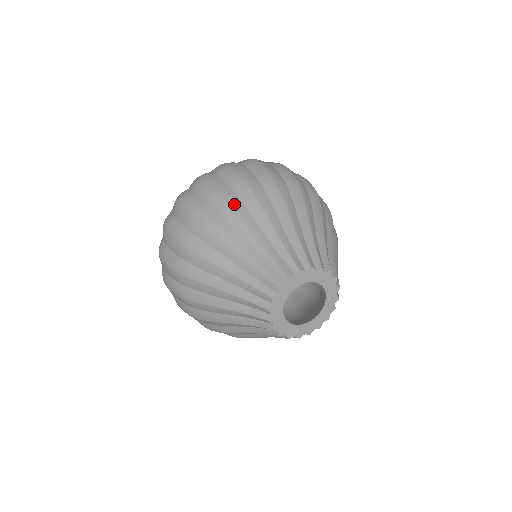
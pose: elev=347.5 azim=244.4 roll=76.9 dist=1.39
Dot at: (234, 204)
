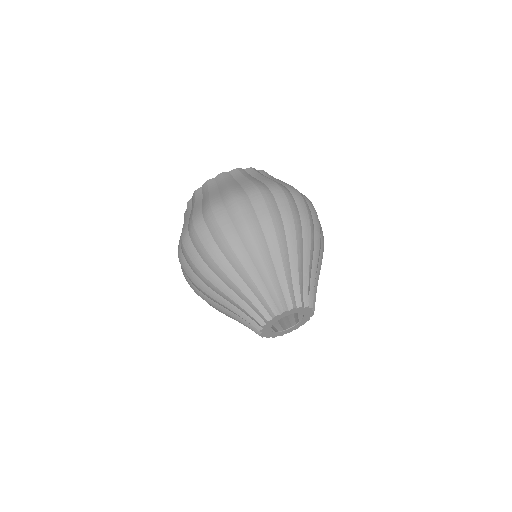
Dot at: (299, 232)
